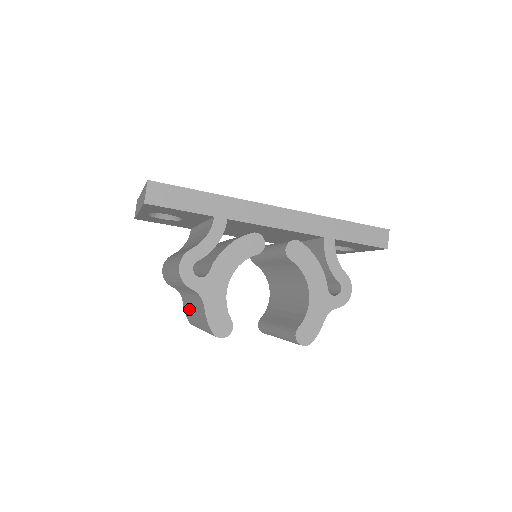
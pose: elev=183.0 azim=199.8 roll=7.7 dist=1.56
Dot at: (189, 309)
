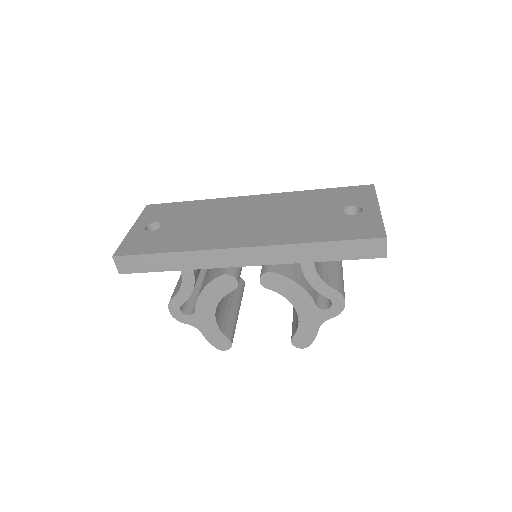
Dot at: occluded
